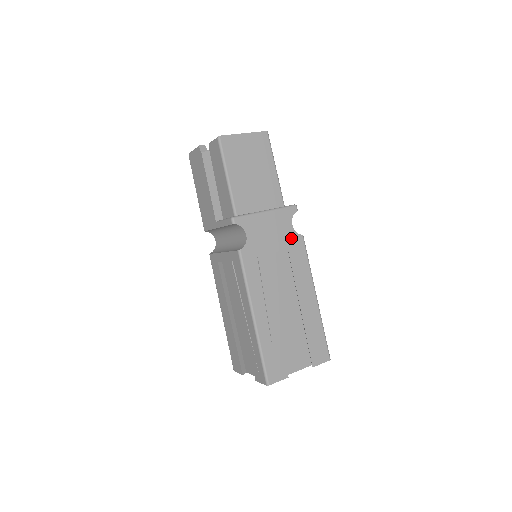
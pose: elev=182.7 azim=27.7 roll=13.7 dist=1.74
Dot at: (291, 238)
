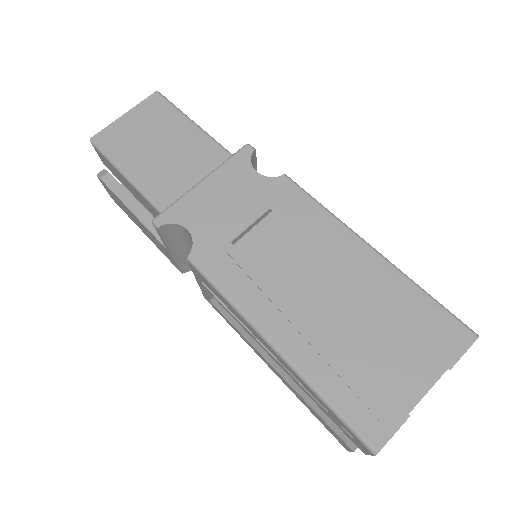
Dot at: (266, 190)
